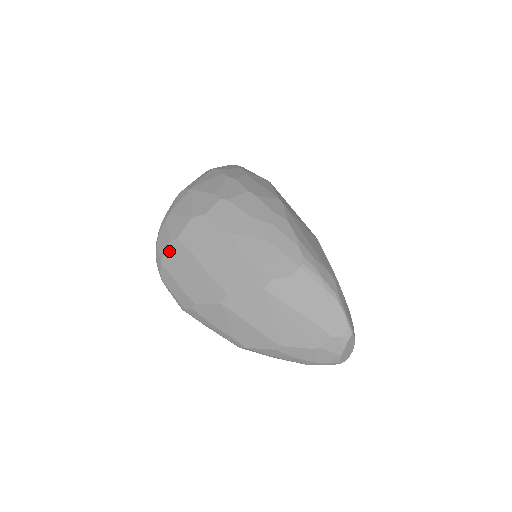
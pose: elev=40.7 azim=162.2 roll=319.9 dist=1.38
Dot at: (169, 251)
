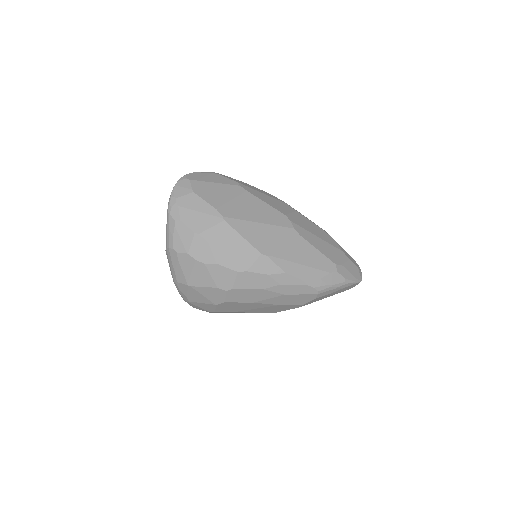
Dot at: occluded
